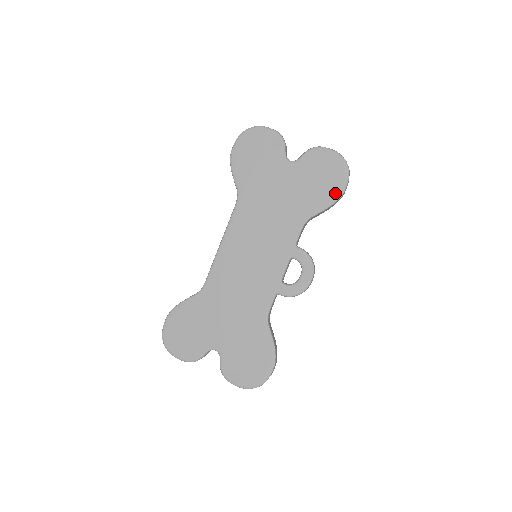
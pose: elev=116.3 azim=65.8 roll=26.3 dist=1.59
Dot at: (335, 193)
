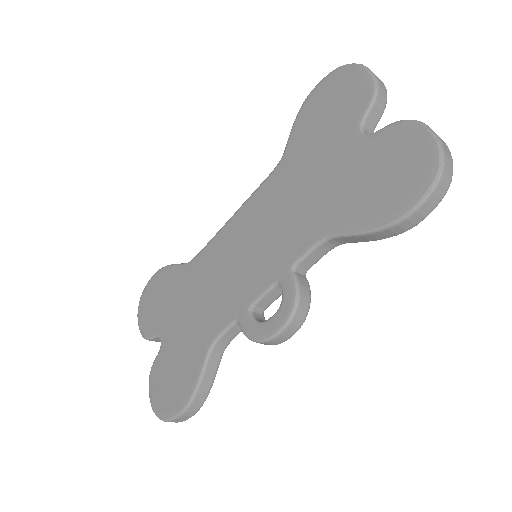
Dot at: (389, 213)
